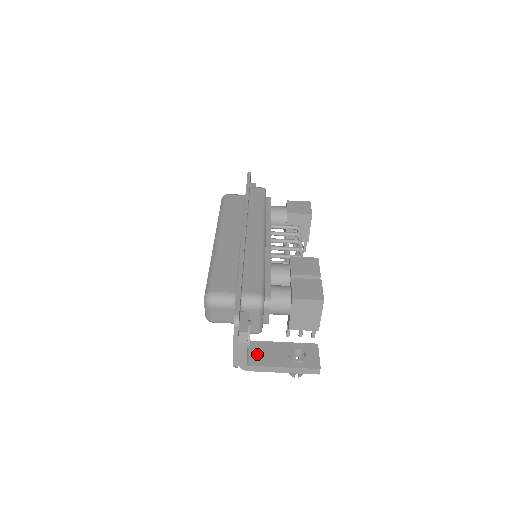
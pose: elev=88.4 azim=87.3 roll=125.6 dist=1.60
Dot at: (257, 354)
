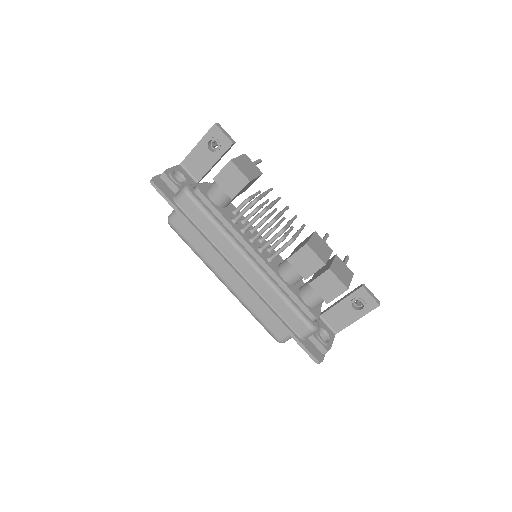
Dot at: (334, 323)
